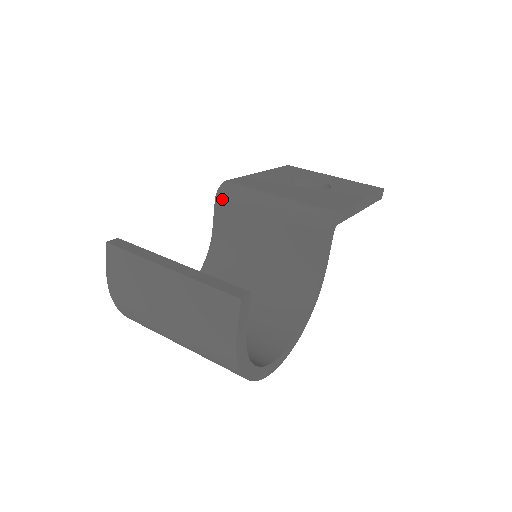
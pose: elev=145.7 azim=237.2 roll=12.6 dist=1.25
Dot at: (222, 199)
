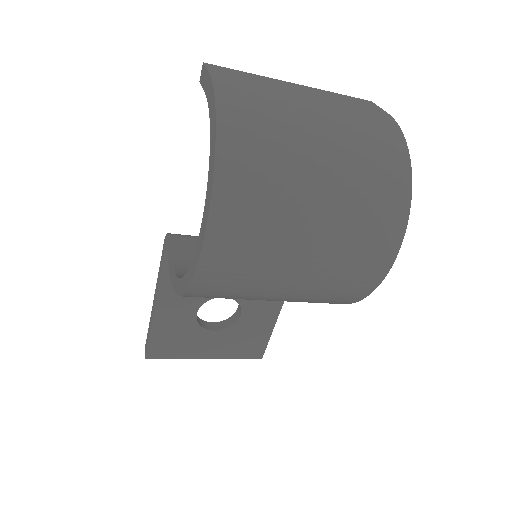
Dot at: (179, 236)
